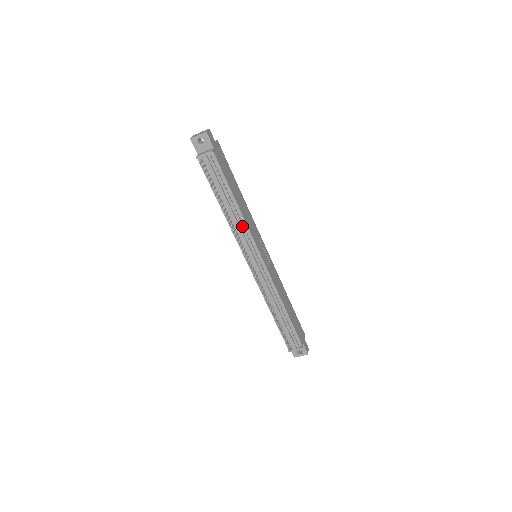
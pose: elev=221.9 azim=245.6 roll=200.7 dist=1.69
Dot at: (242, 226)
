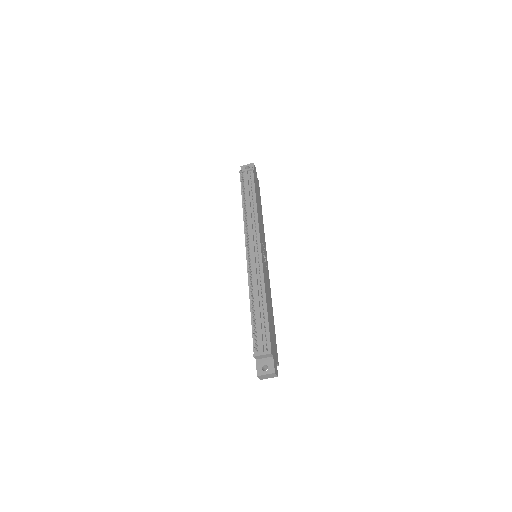
Dot at: (254, 220)
